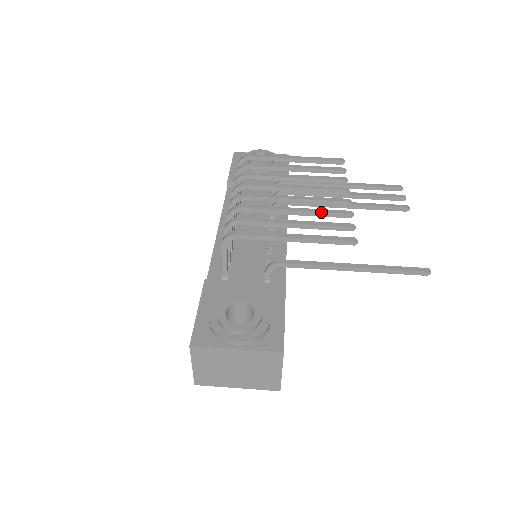
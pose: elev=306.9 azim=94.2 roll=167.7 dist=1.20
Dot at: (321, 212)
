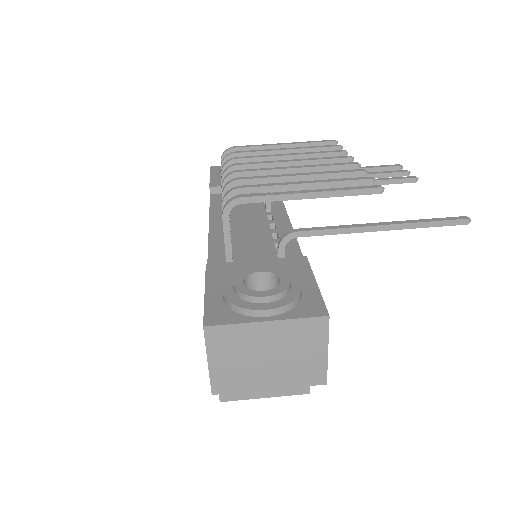
Dot at: (331, 173)
